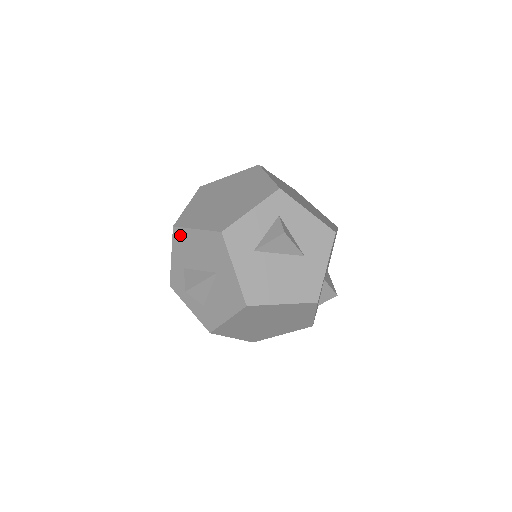
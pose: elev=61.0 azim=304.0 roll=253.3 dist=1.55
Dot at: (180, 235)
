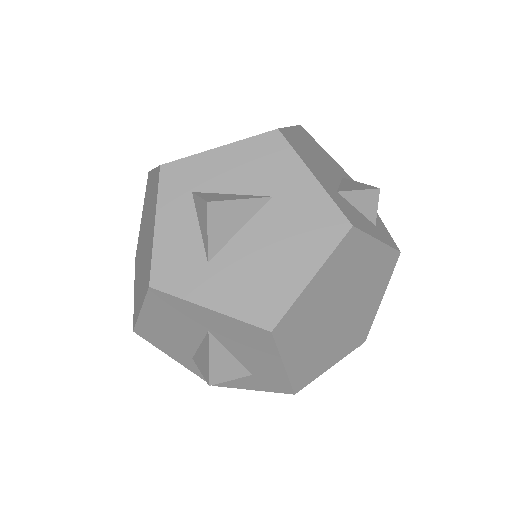
Dot at: (146, 332)
